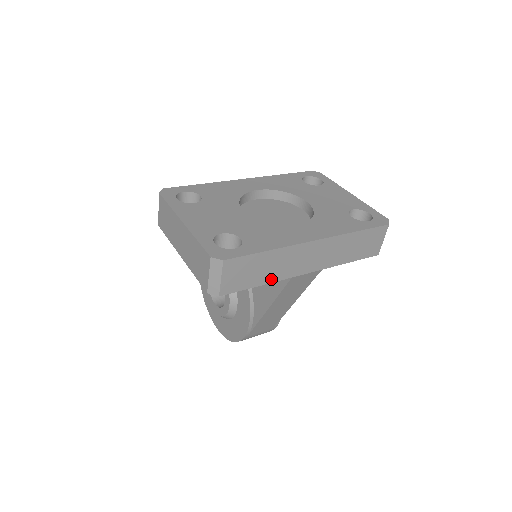
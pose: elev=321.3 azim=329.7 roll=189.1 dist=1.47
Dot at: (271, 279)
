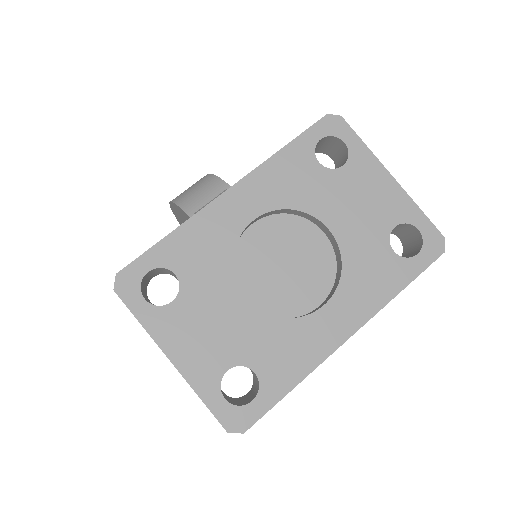
Dot at: occluded
